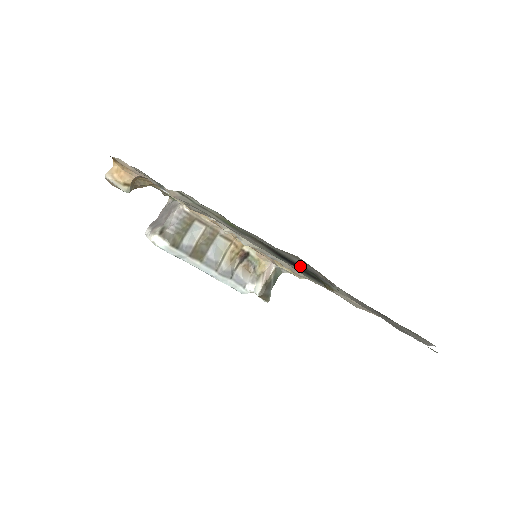
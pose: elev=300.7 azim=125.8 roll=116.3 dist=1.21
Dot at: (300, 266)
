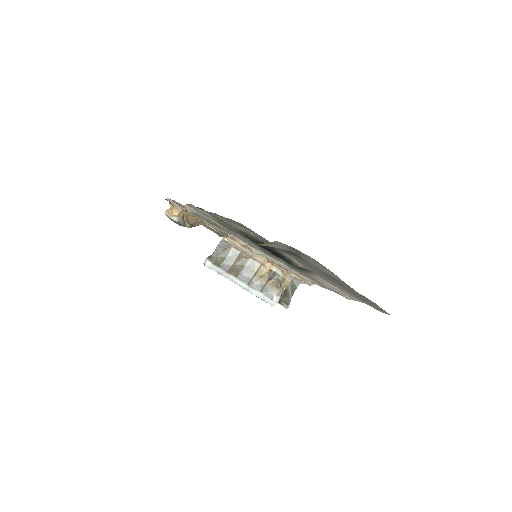
Dot at: (276, 252)
